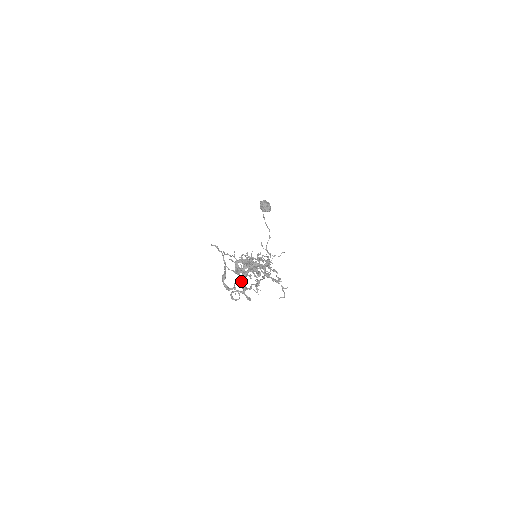
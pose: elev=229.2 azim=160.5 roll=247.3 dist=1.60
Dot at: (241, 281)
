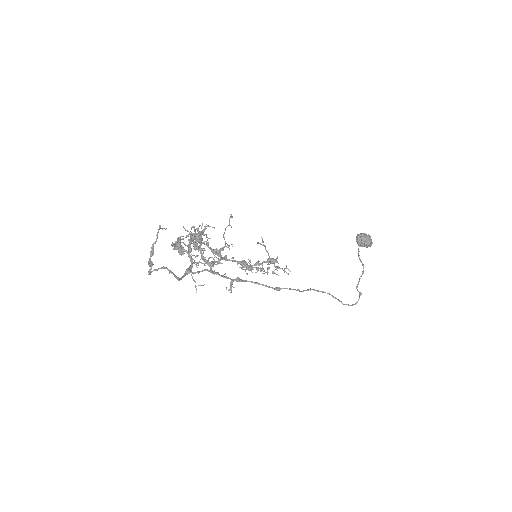
Dot at: (189, 266)
